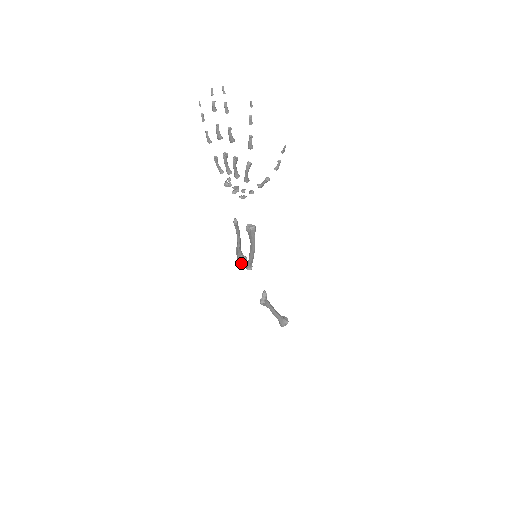
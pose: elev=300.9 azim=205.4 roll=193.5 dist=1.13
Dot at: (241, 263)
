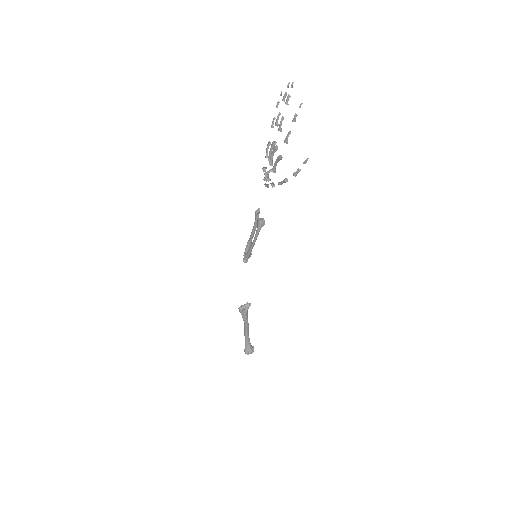
Dot at: occluded
